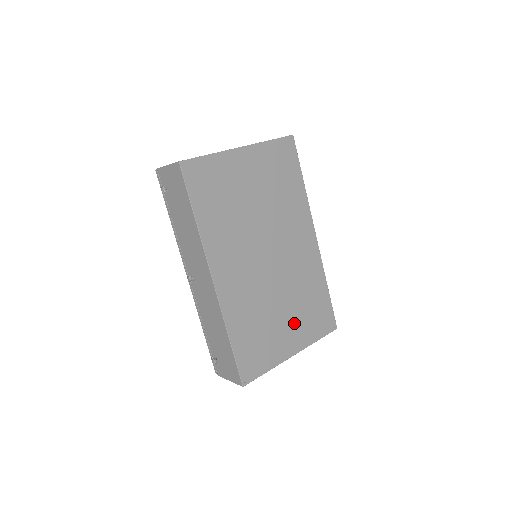
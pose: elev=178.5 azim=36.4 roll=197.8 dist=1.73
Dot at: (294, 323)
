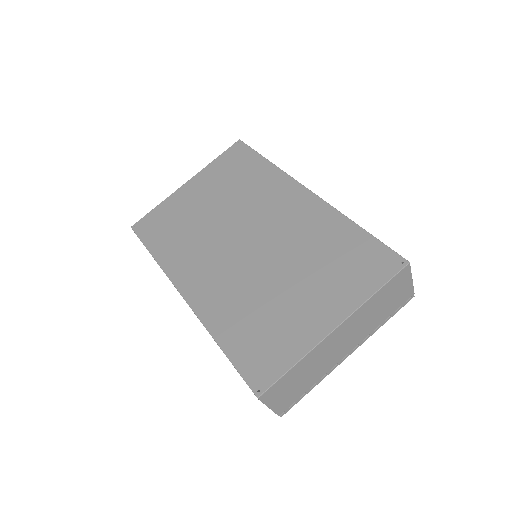
Dot at: (316, 290)
